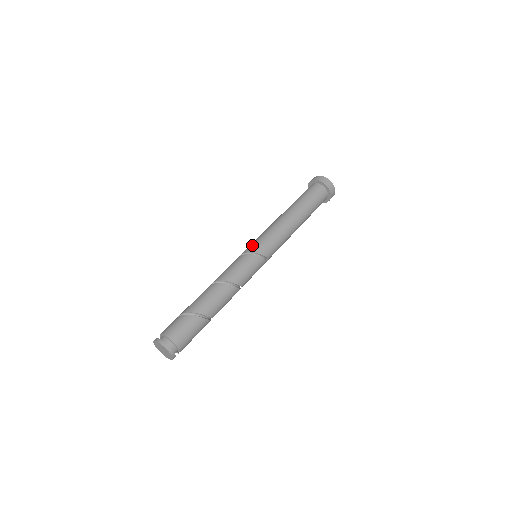
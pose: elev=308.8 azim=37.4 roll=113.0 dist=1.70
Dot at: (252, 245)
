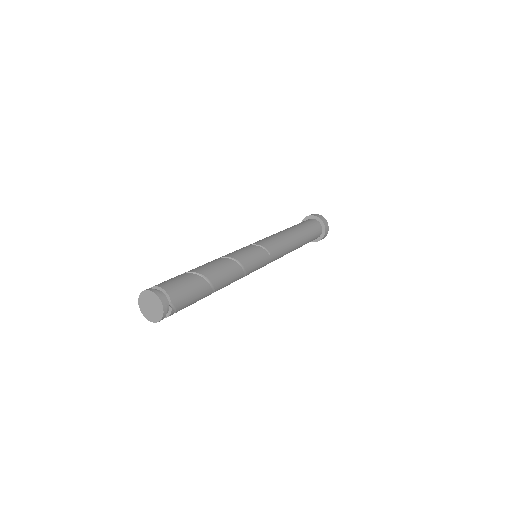
Dot at: occluded
